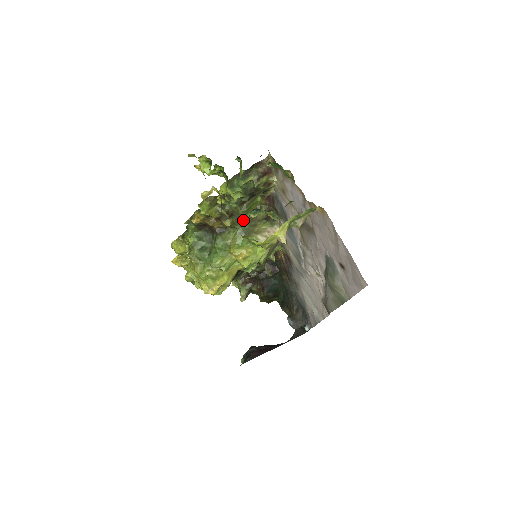
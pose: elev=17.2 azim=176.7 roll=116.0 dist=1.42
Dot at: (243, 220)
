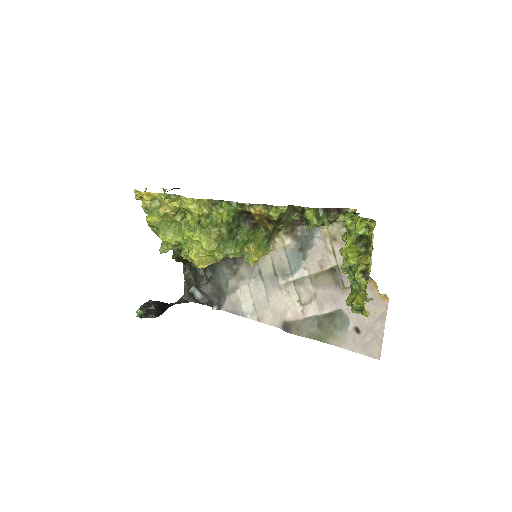
Dot at: (275, 226)
